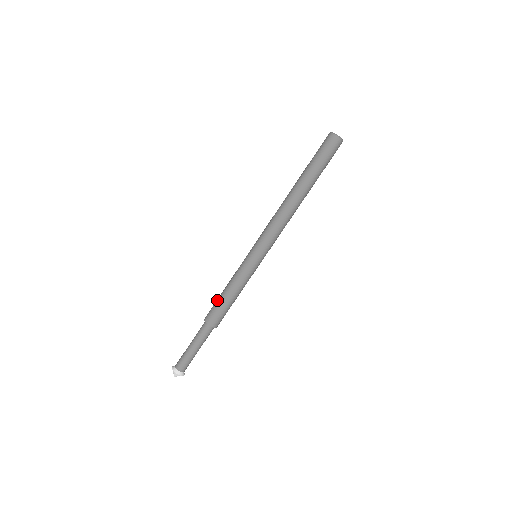
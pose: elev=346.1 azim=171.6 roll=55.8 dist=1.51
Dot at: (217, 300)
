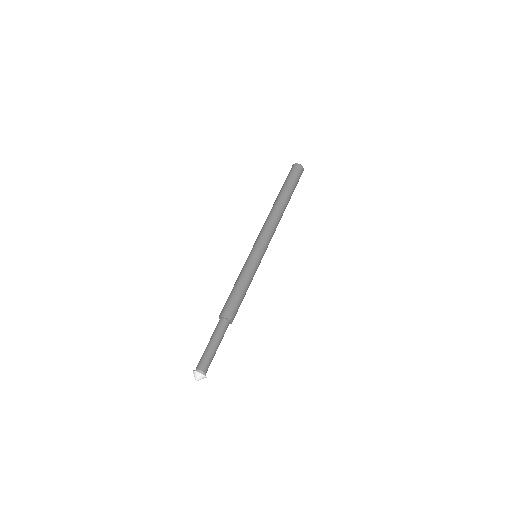
Dot at: (234, 297)
